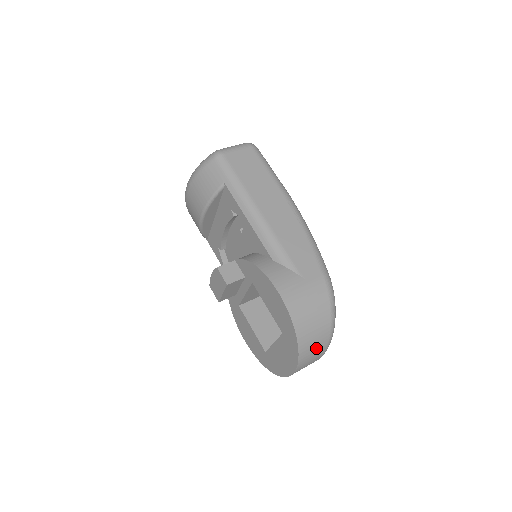
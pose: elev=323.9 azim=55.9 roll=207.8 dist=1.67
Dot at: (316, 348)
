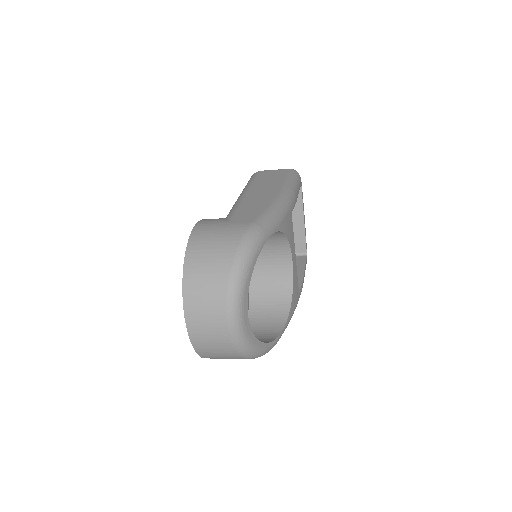
Dot at: (208, 290)
